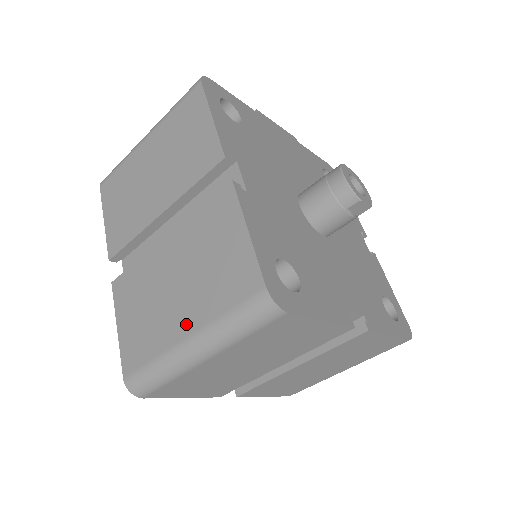
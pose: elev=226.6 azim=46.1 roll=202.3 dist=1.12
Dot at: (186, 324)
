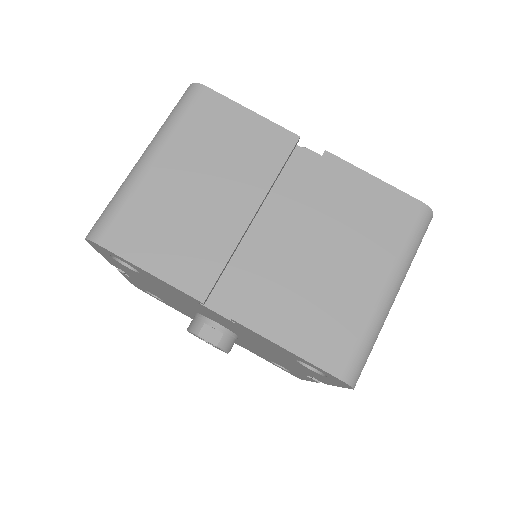
Dot at: occluded
